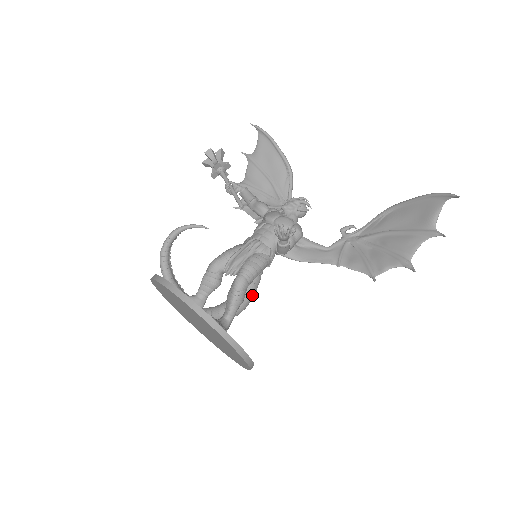
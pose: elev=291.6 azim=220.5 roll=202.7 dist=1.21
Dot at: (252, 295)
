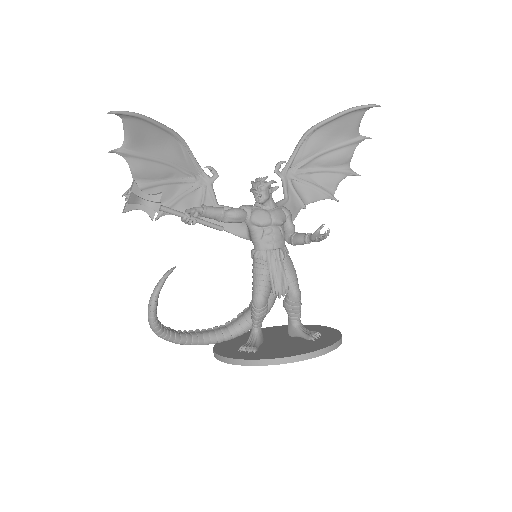
Dot at: occluded
